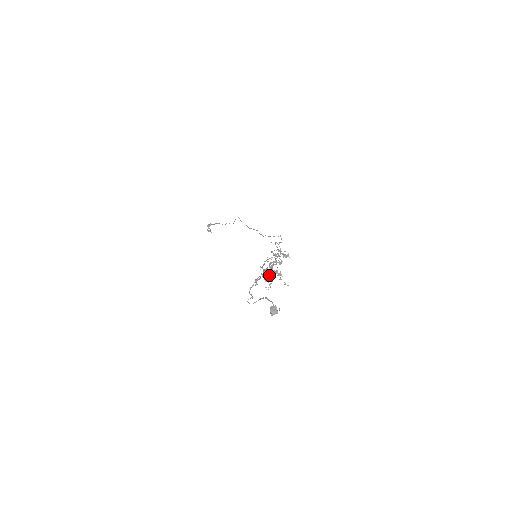
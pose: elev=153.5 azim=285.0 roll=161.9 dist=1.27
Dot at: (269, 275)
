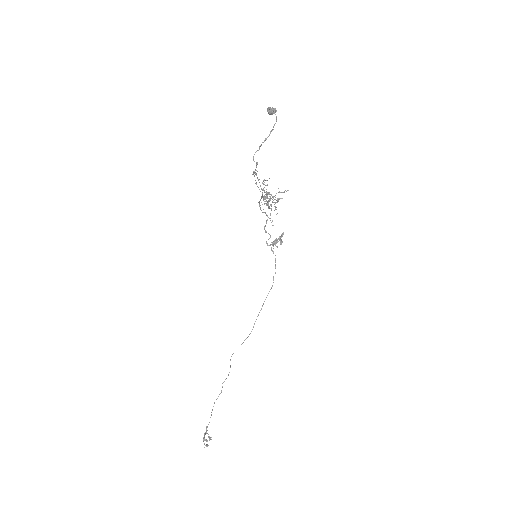
Dot at: (267, 193)
